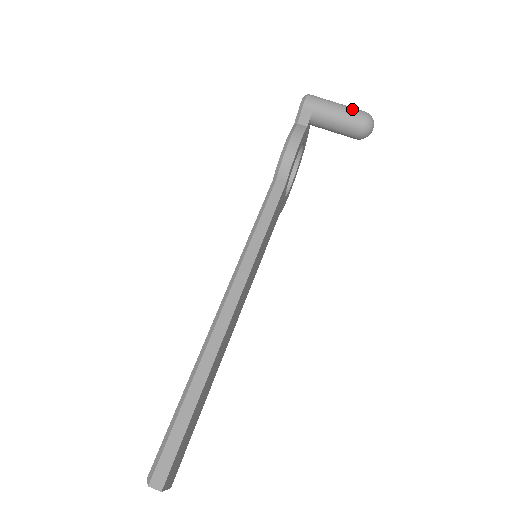
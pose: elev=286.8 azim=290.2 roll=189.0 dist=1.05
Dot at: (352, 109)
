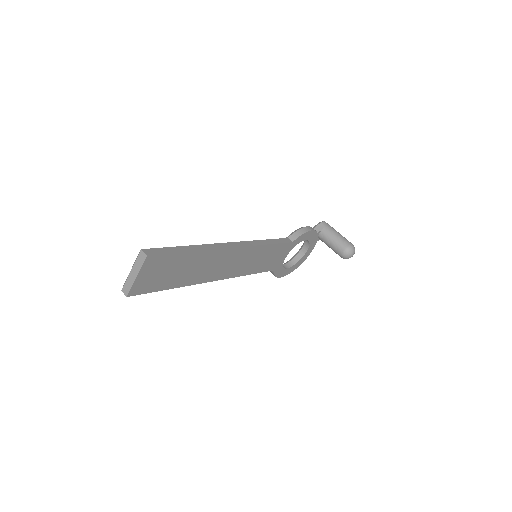
Dot at: (346, 239)
